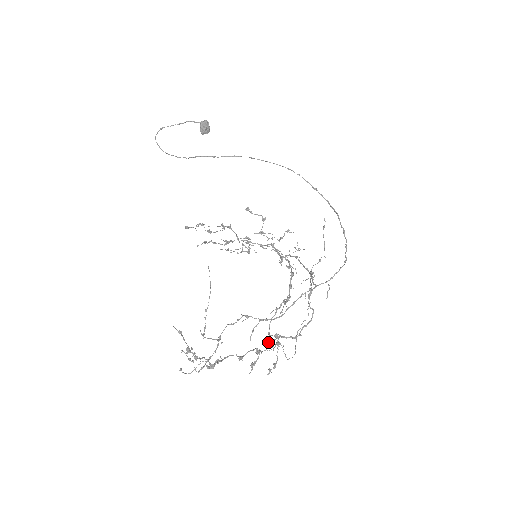
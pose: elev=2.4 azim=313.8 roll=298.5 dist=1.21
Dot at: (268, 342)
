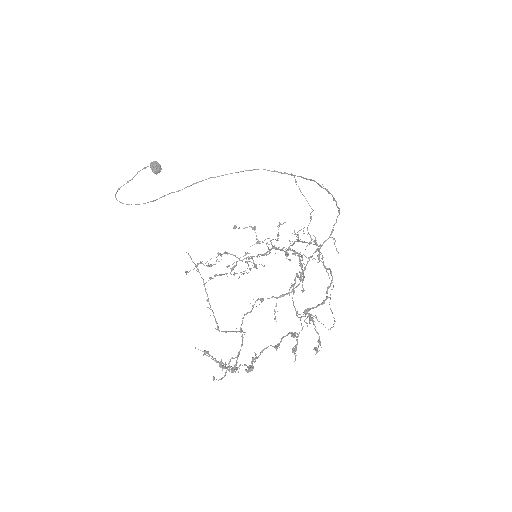
Dot at: occluded
